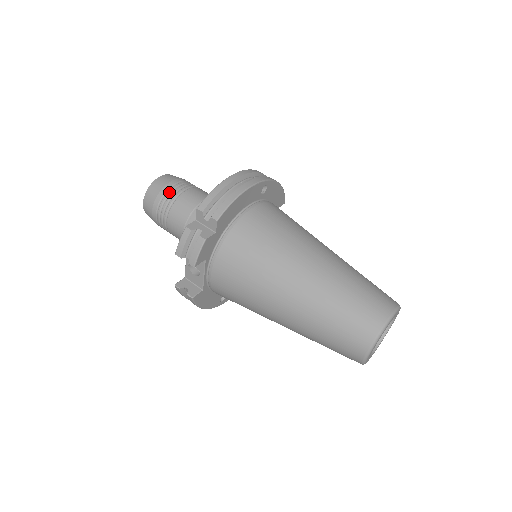
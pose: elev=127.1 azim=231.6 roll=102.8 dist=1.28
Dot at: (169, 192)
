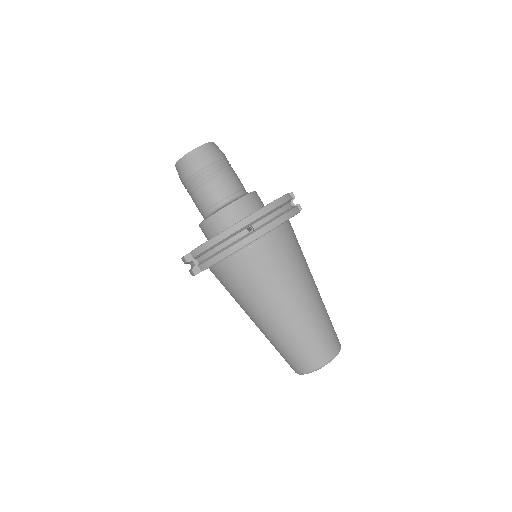
Dot at: (190, 181)
